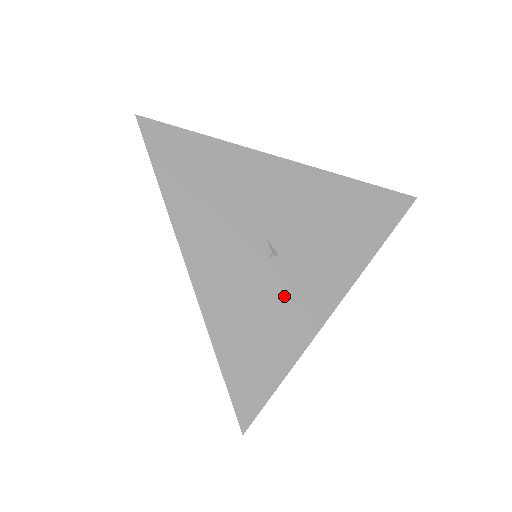
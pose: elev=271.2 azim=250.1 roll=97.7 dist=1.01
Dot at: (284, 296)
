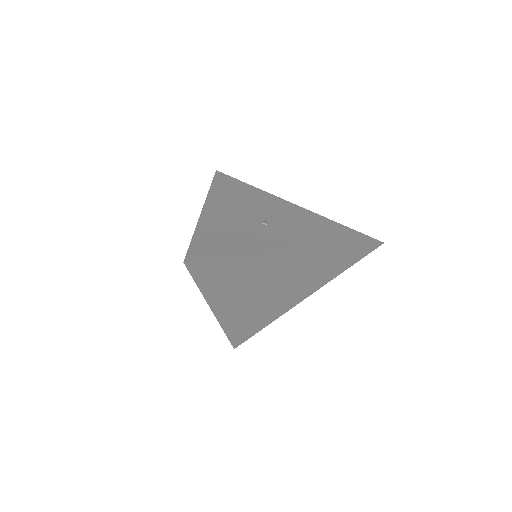
Dot at: (270, 308)
